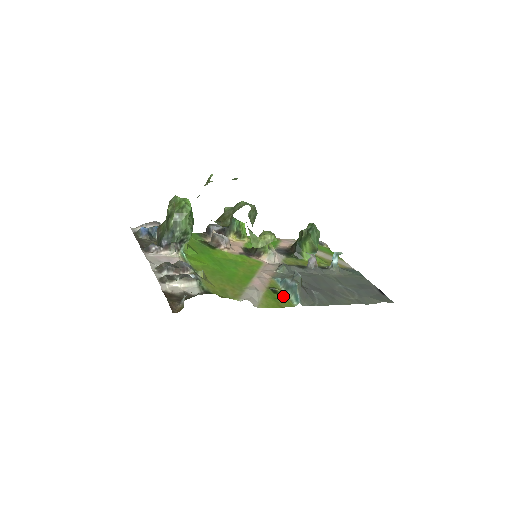
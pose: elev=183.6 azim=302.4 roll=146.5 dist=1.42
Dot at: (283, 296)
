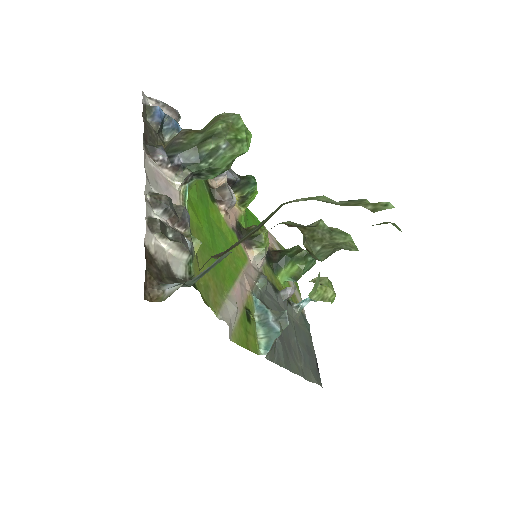
Dot at: (254, 330)
